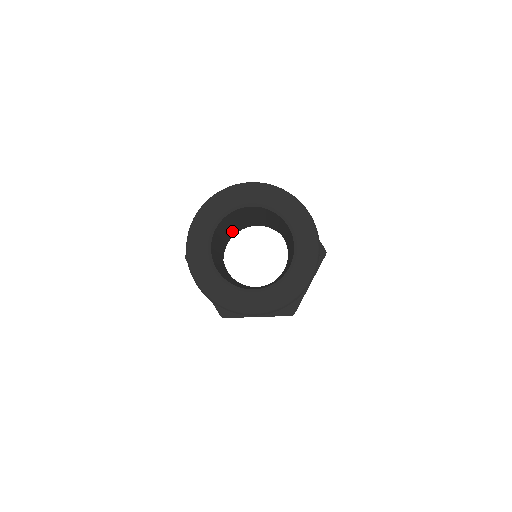
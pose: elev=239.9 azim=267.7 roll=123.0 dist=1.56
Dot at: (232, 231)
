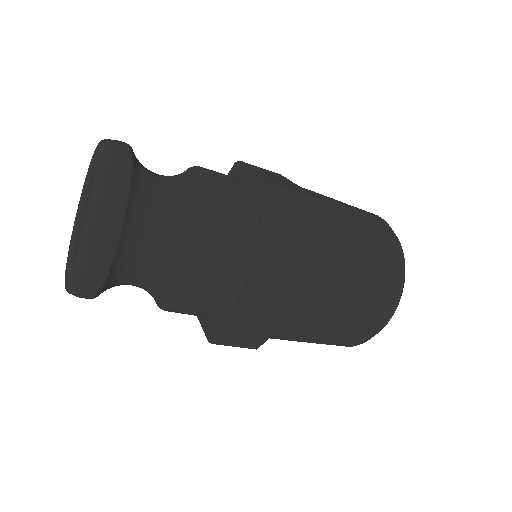
Dot at: occluded
